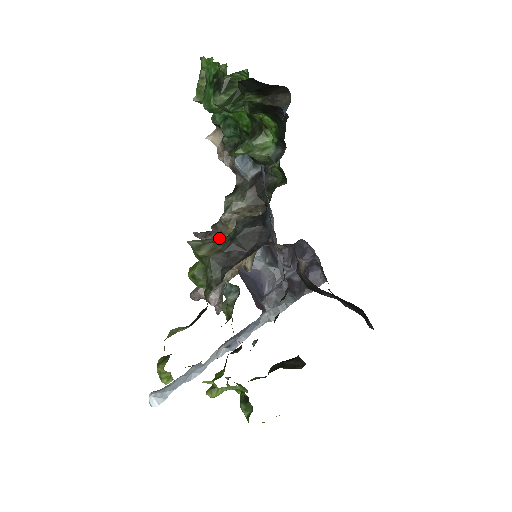
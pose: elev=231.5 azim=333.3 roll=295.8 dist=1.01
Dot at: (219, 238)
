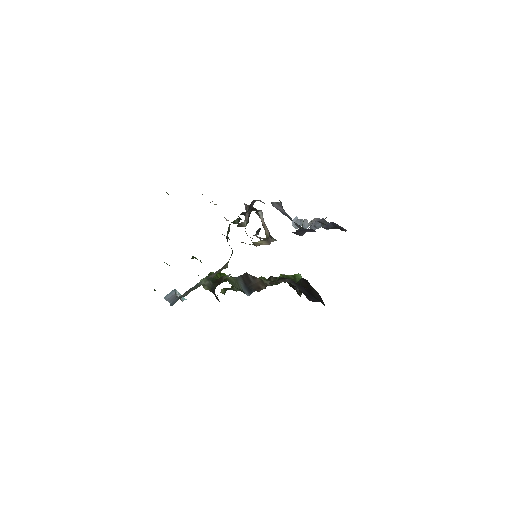
Dot at: occluded
